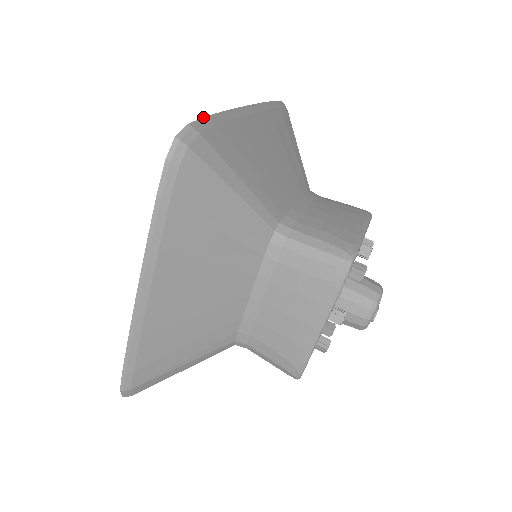
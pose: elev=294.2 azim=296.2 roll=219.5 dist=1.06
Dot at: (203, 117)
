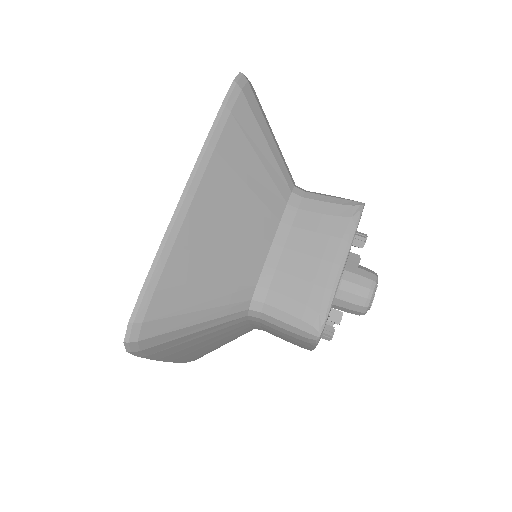
Dot at: (139, 294)
